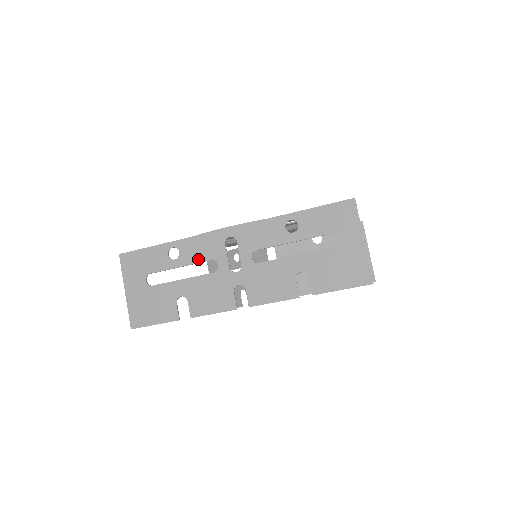
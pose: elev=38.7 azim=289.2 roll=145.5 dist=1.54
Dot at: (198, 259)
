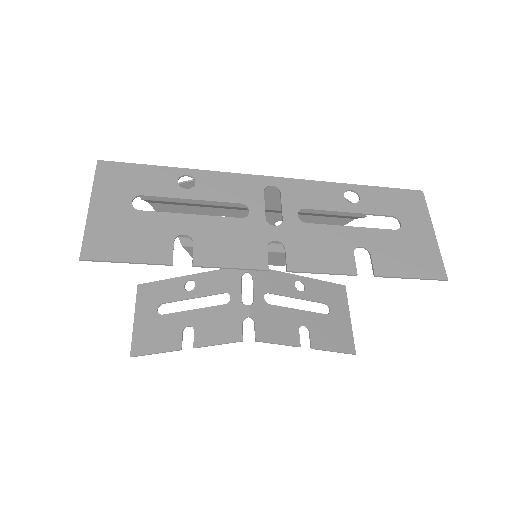
Dot at: (222, 197)
